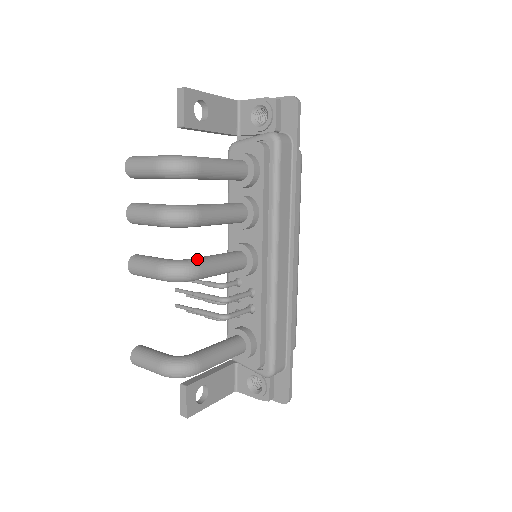
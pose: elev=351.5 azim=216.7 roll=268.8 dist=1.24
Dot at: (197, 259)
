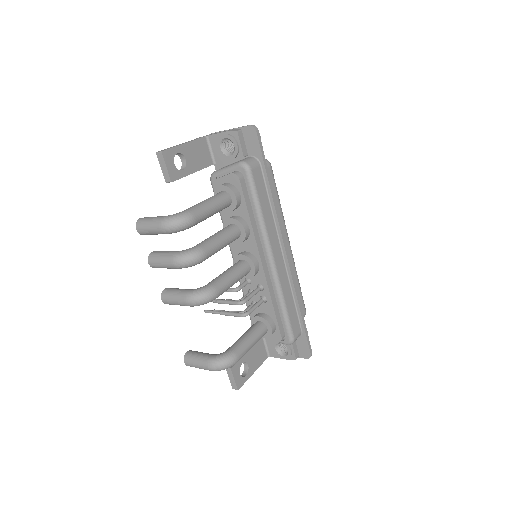
Dot at: (212, 283)
